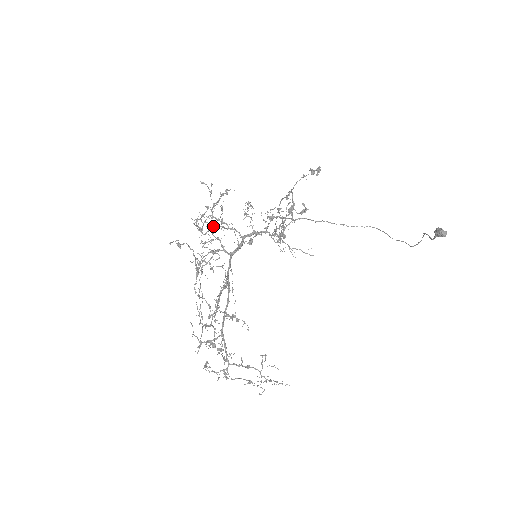
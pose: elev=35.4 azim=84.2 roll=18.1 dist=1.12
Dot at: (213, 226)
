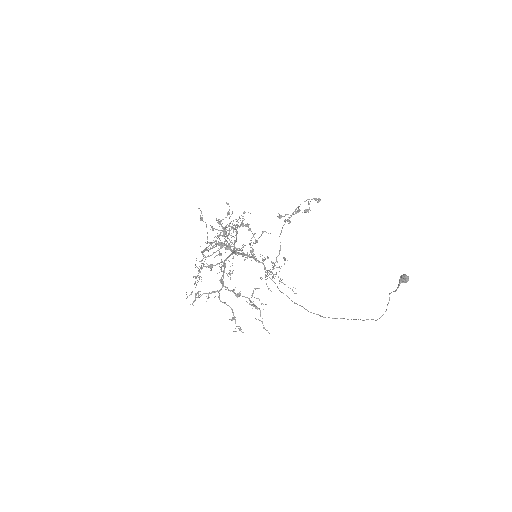
Dot at: occluded
